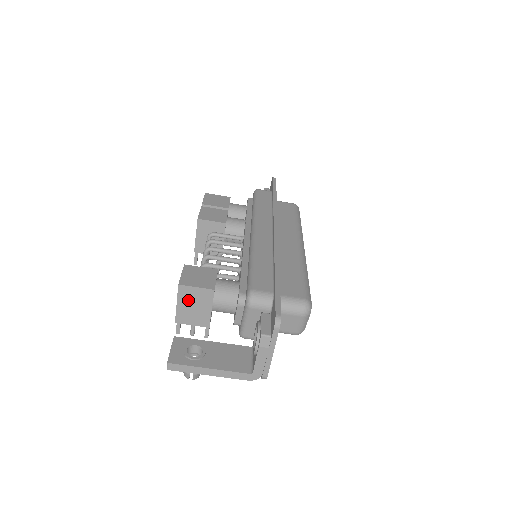
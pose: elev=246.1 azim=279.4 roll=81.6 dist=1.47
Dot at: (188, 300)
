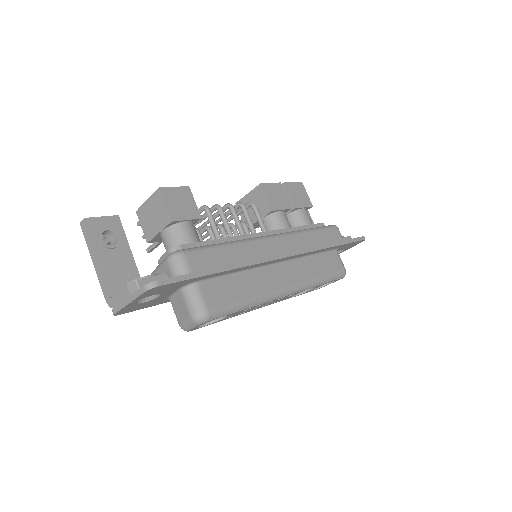
Dot at: (154, 206)
